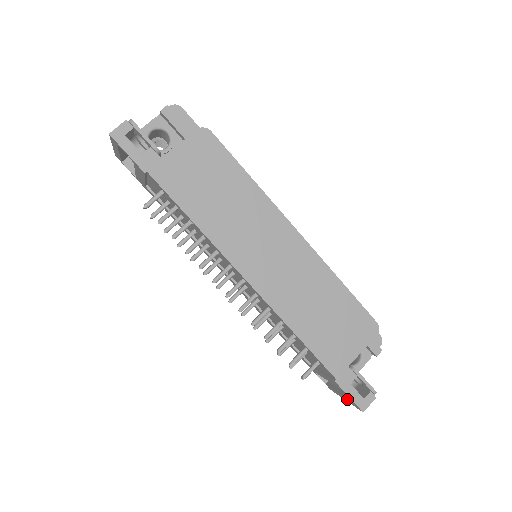
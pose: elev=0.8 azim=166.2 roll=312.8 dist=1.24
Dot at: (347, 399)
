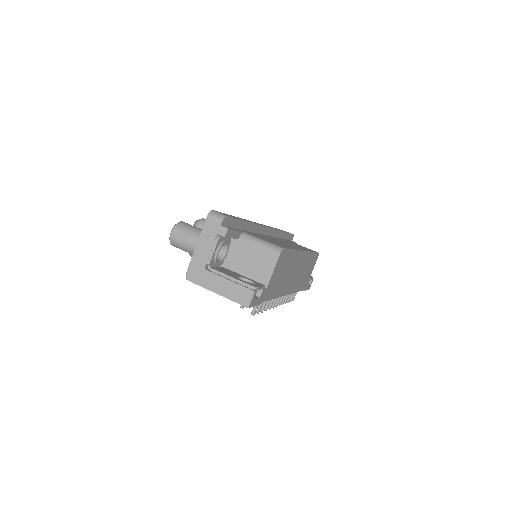
Dot at: occluded
